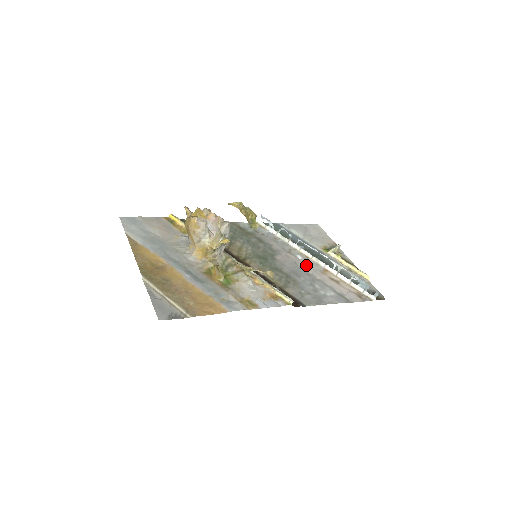
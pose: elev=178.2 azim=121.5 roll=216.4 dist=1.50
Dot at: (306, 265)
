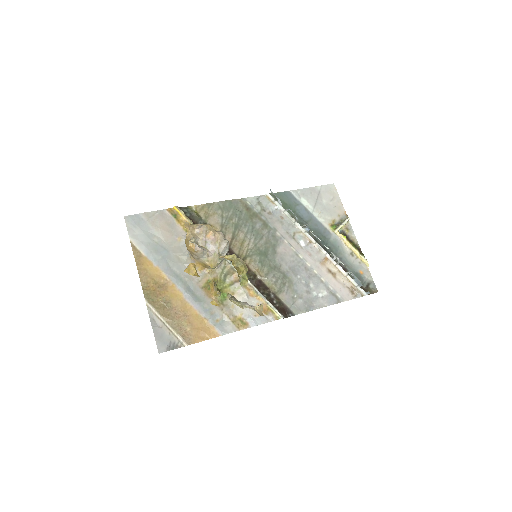
Dot at: (307, 255)
